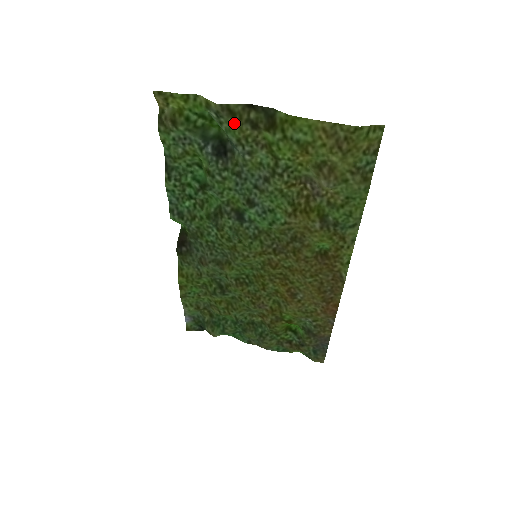
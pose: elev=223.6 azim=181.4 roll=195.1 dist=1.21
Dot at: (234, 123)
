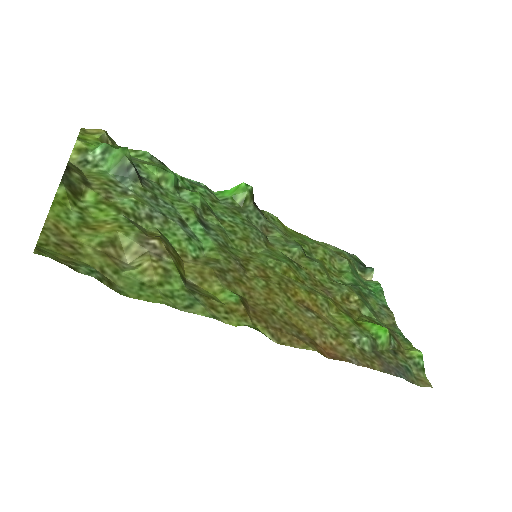
Dot at: (88, 174)
